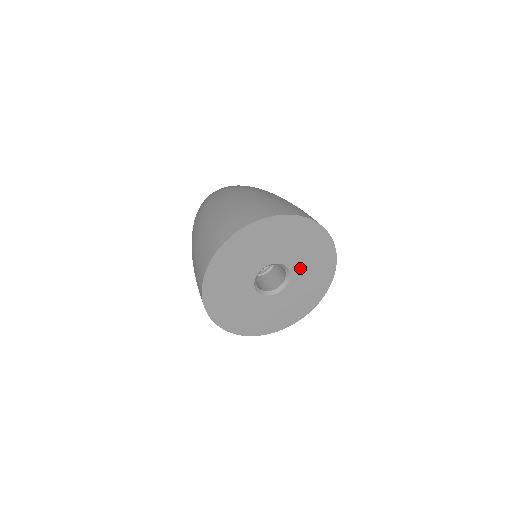
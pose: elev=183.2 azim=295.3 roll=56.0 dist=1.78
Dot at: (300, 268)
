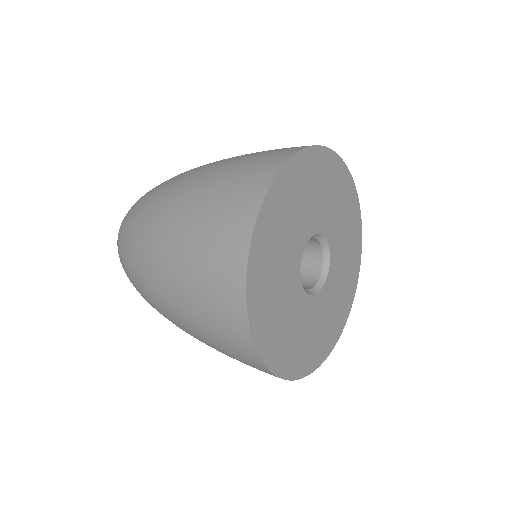
Dot at: (328, 219)
